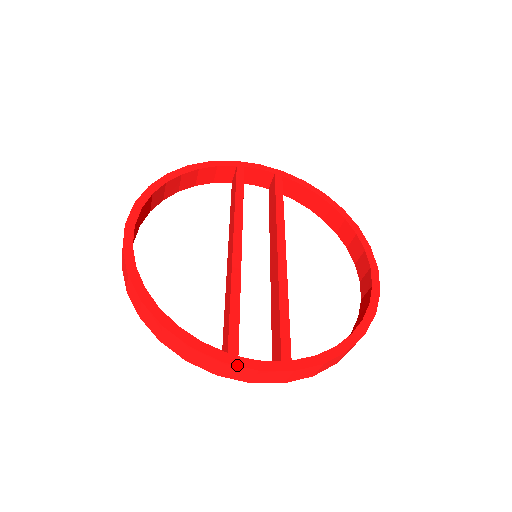
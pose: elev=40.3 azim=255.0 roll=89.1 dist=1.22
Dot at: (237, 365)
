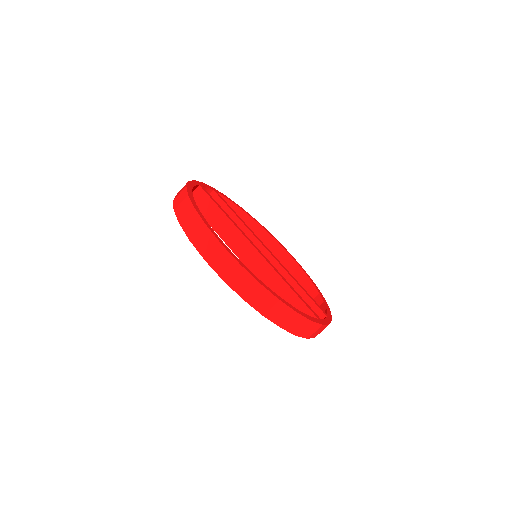
Dot at: (325, 324)
